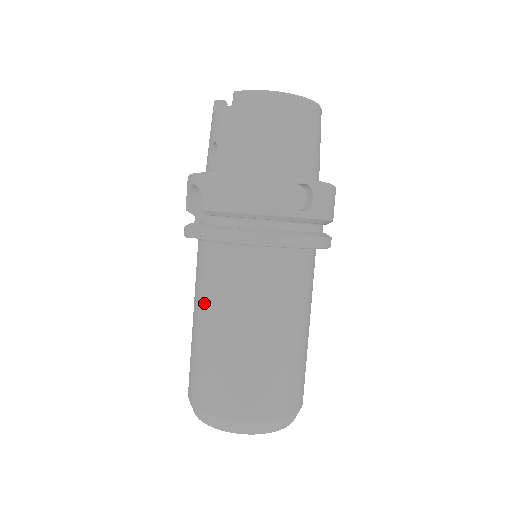
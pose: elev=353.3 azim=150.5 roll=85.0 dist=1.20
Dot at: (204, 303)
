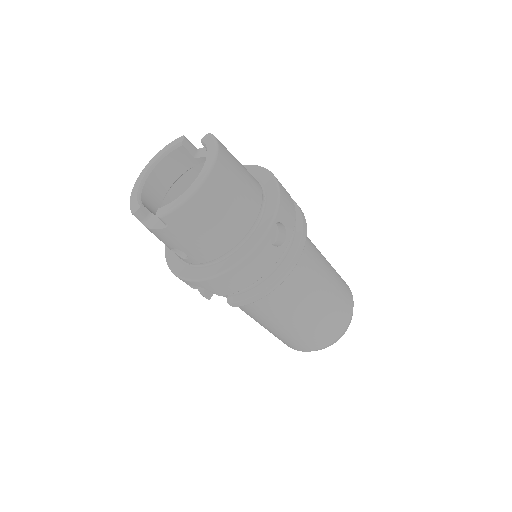
Dot at: (261, 319)
